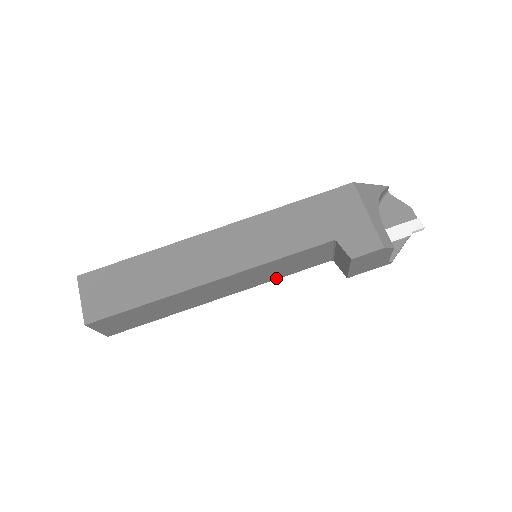
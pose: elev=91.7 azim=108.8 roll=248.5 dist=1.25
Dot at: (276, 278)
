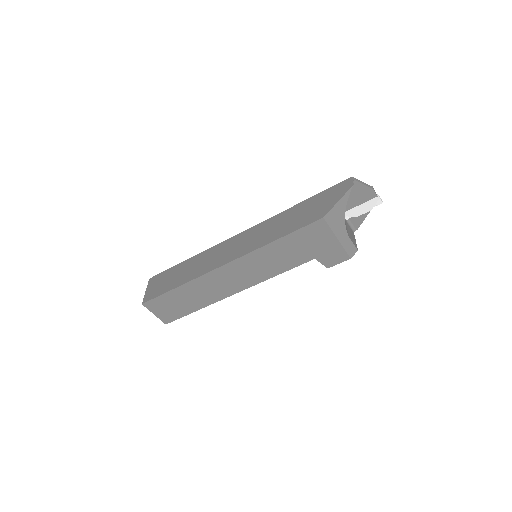
Dot at: occluded
